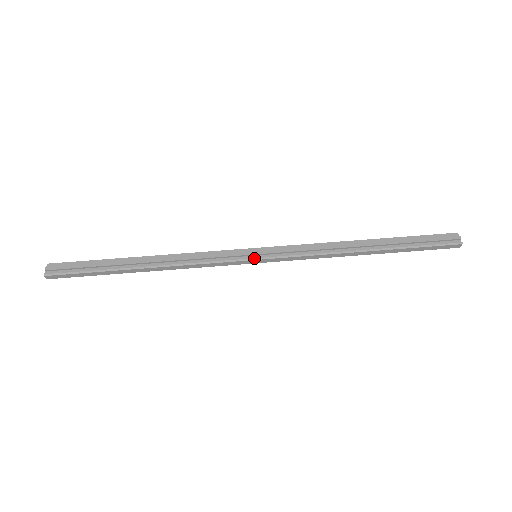
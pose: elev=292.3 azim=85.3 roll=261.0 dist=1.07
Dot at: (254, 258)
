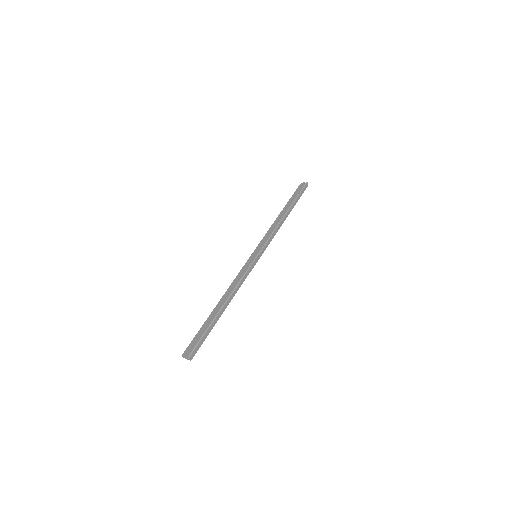
Dot at: (257, 255)
